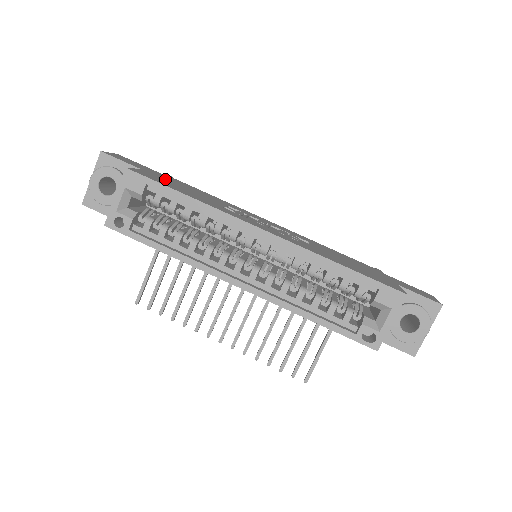
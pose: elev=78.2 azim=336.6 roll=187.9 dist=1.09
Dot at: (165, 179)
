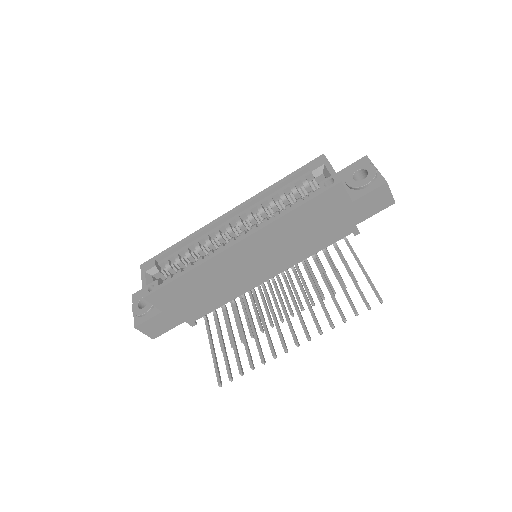
Dot at: occluded
